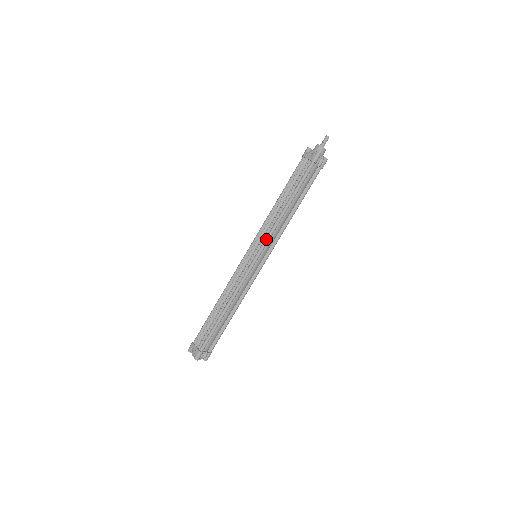
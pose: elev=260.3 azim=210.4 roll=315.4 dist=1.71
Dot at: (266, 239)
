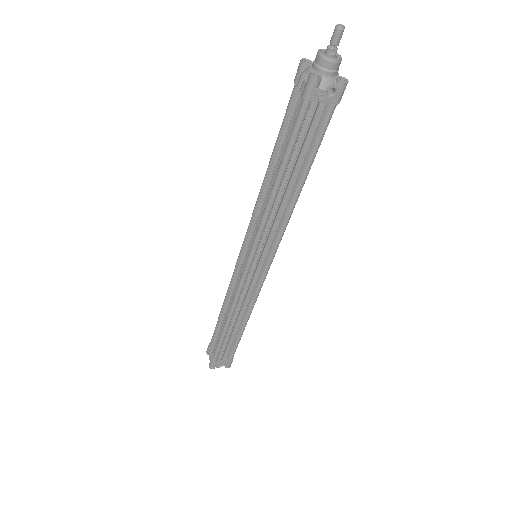
Dot at: (279, 242)
